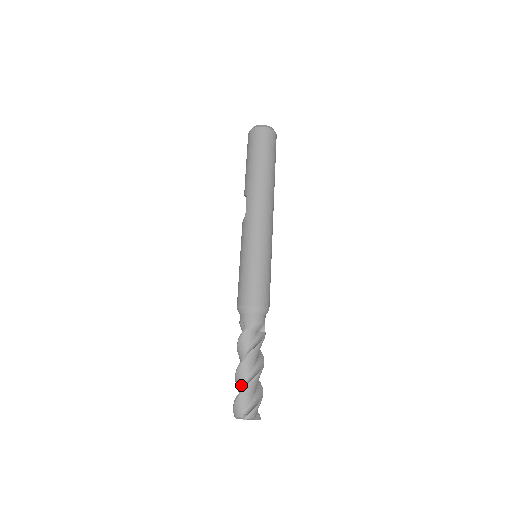
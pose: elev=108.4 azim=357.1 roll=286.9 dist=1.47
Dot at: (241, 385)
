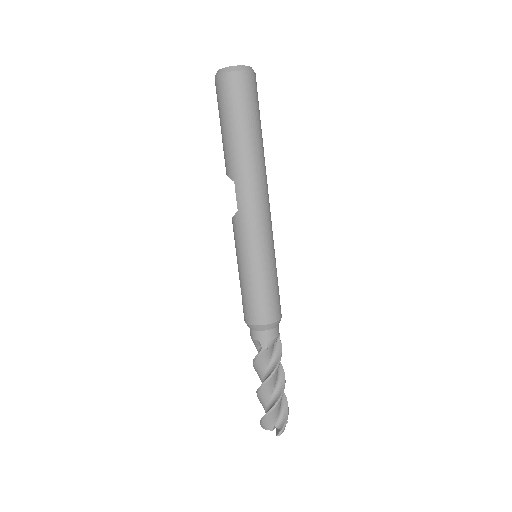
Dot at: (266, 401)
